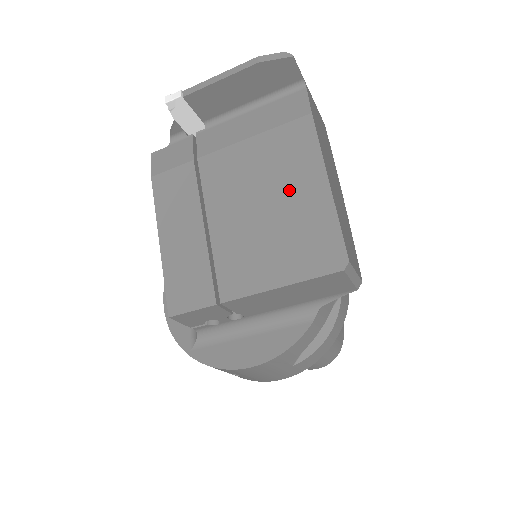
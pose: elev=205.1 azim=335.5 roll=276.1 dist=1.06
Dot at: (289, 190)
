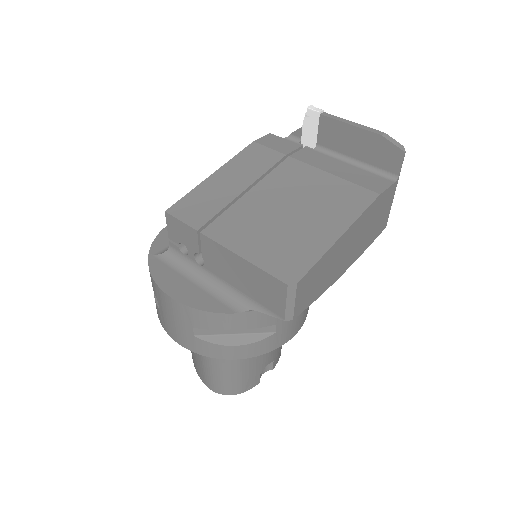
Dot at: (315, 217)
